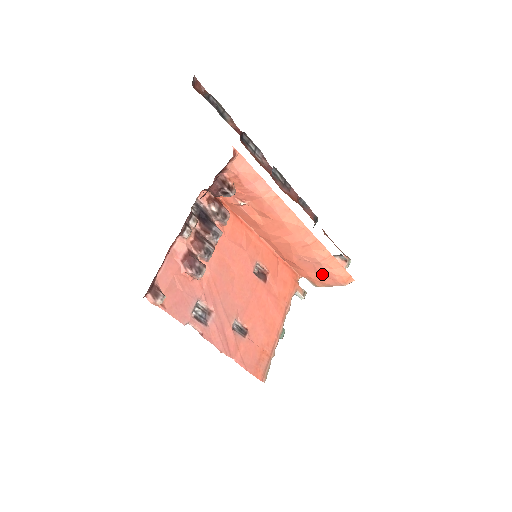
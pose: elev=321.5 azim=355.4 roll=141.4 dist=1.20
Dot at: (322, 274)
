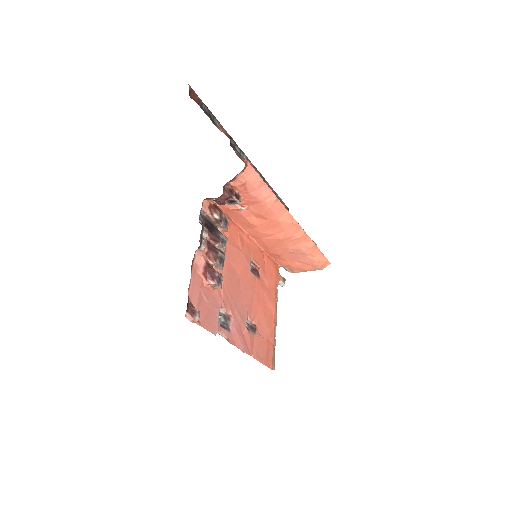
Dot at: (303, 262)
